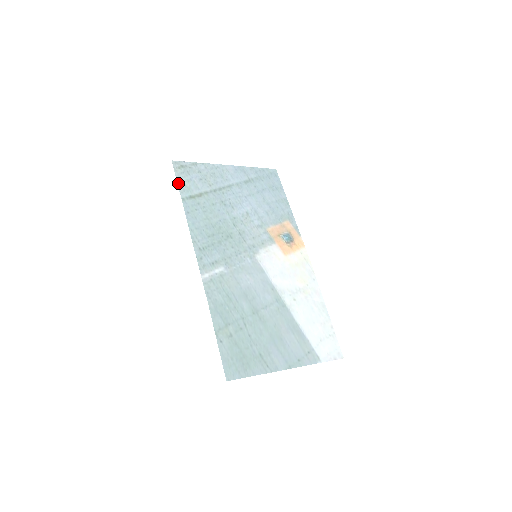
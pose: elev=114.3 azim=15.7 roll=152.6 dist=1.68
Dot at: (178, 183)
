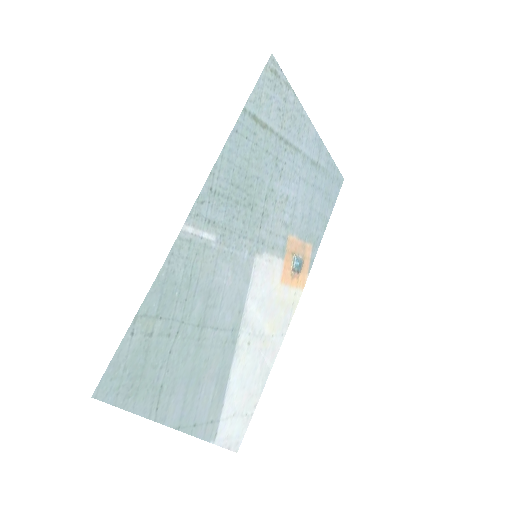
Dot at: (256, 86)
